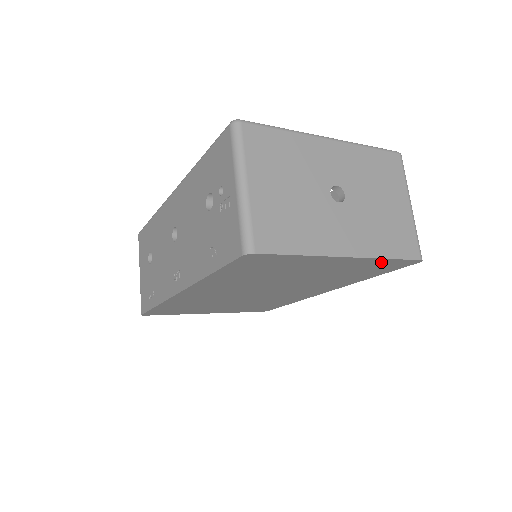
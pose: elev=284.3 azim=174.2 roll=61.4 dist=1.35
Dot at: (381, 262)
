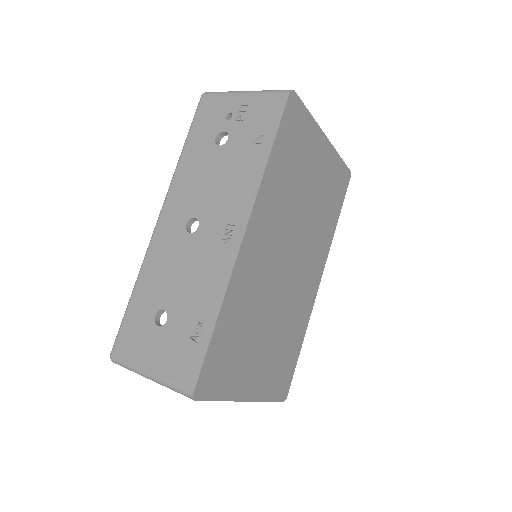
Dot at: (338, 166)
